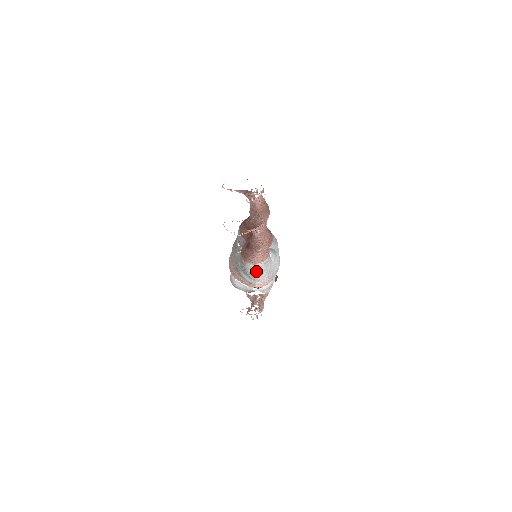
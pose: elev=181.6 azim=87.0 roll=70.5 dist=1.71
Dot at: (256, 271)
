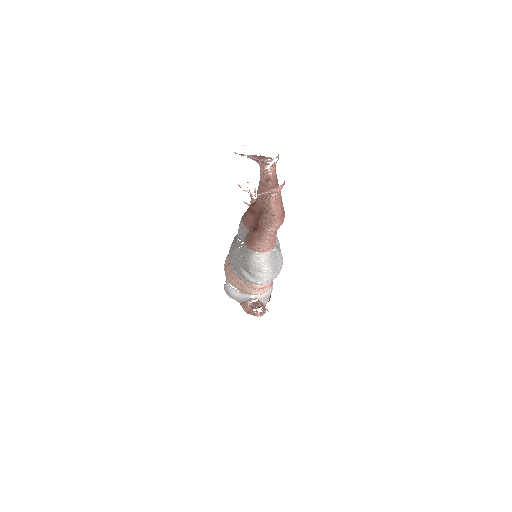
Dot at: (260, 263)
